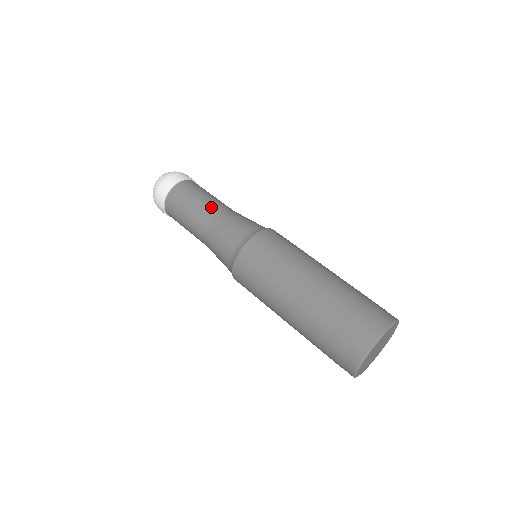
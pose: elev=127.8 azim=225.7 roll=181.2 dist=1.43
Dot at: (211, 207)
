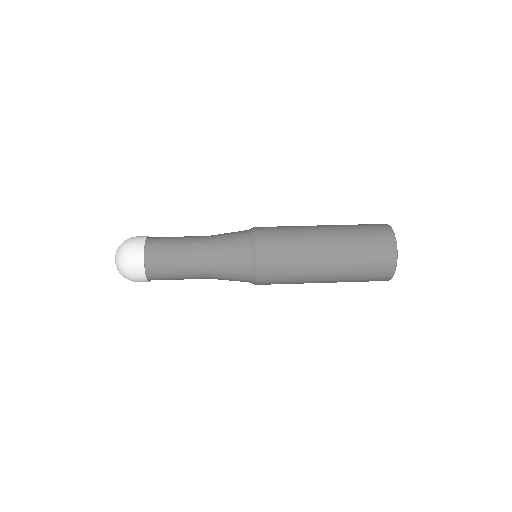
Dot at: occluded
